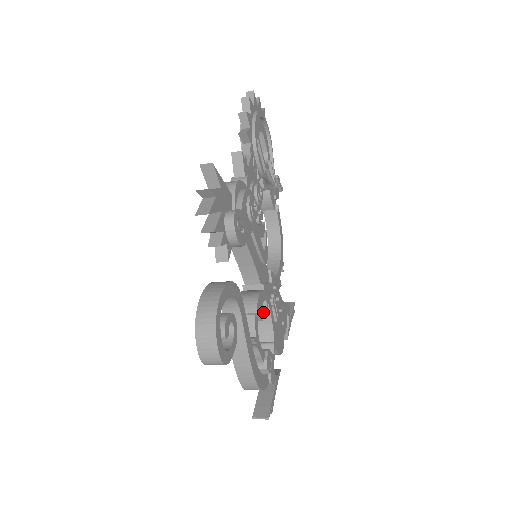
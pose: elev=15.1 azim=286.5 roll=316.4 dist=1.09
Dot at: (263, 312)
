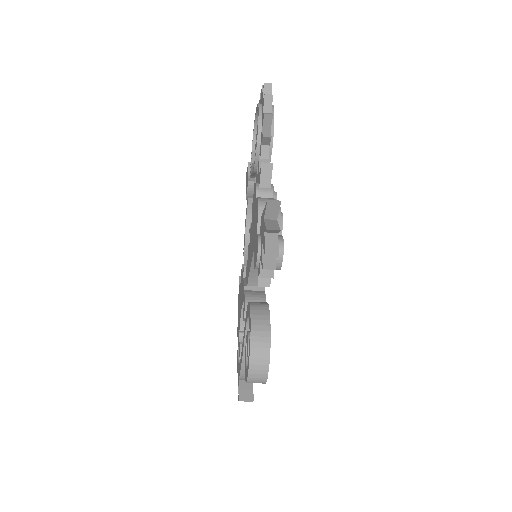
Dot at: occluded
